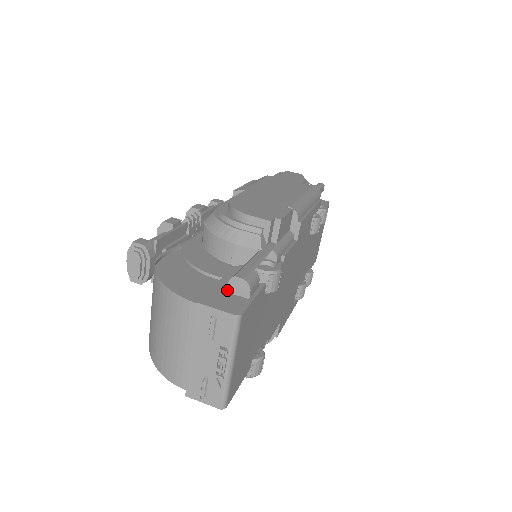
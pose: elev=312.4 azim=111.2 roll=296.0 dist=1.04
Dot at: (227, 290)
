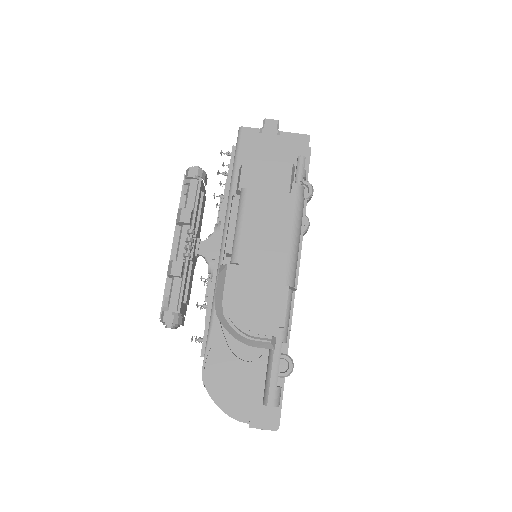
Dot at: (263, 404)
